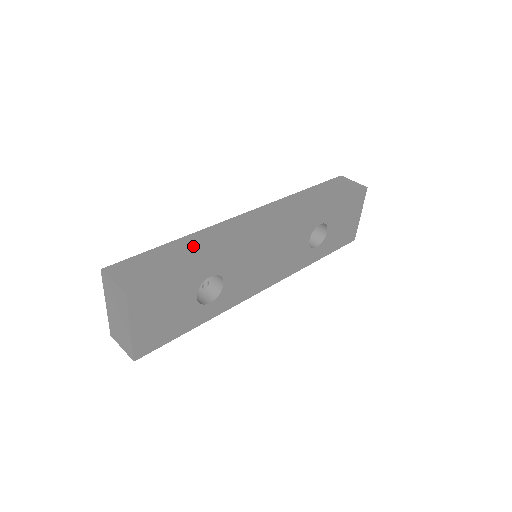
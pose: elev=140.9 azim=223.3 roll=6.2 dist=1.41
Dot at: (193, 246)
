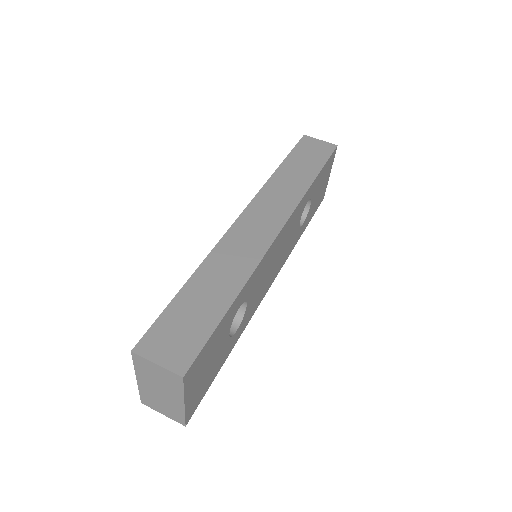
Dot at: (214, 281)
